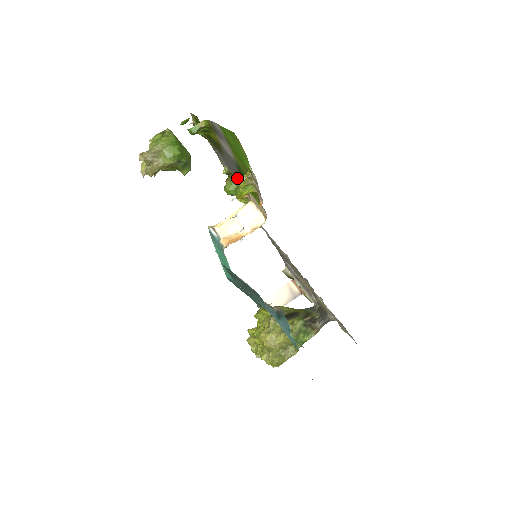
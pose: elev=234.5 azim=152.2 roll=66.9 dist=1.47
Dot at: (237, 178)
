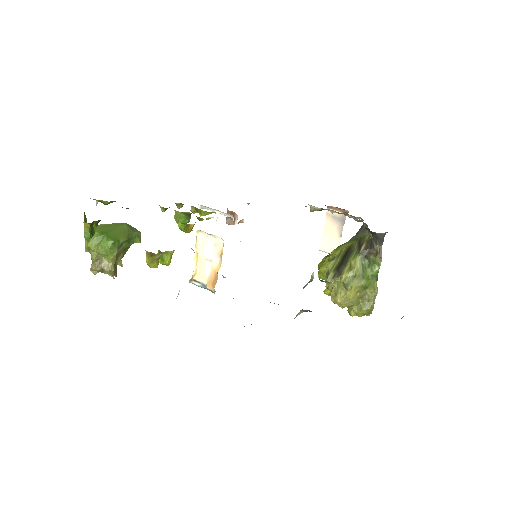
Dot at: occluded
